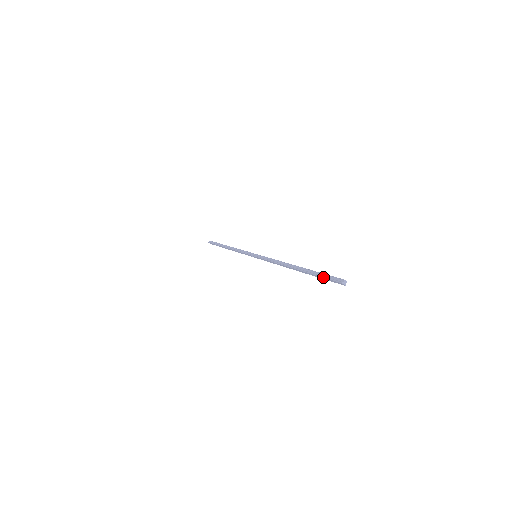
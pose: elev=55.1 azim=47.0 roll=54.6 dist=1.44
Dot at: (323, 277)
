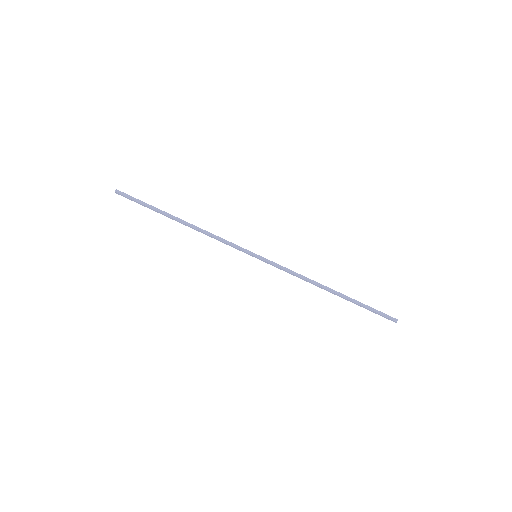
Dot at: (375, 312)
